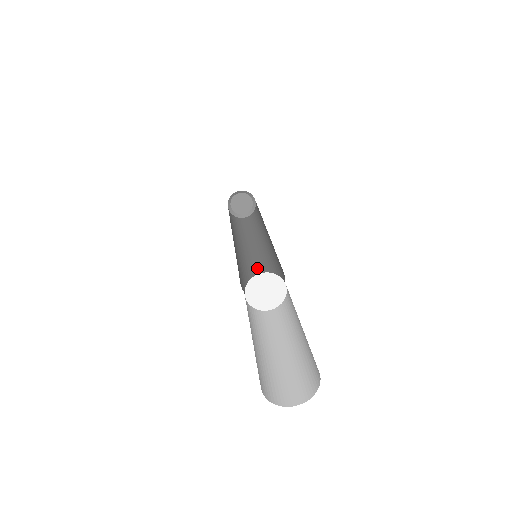
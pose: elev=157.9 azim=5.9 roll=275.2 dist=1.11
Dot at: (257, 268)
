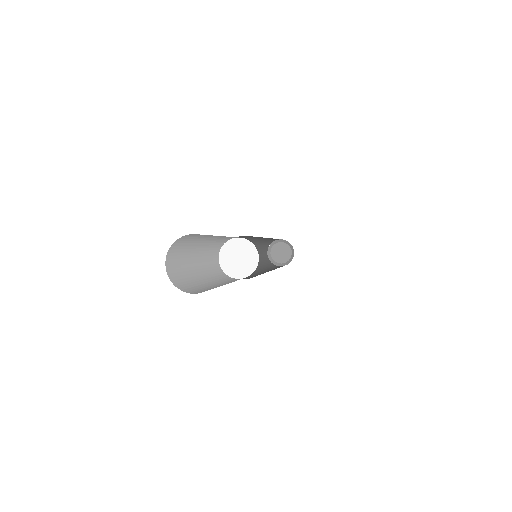
Dot at: occluded
